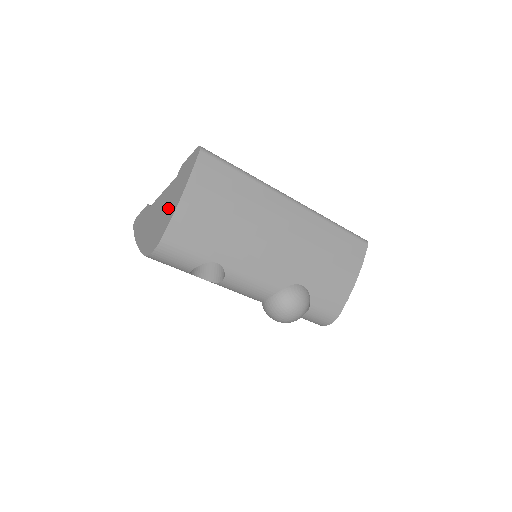
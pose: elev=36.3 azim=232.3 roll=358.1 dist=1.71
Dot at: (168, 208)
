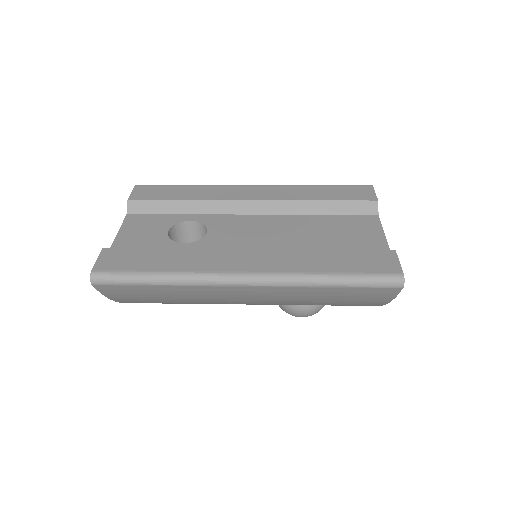
Dot at: occluded
